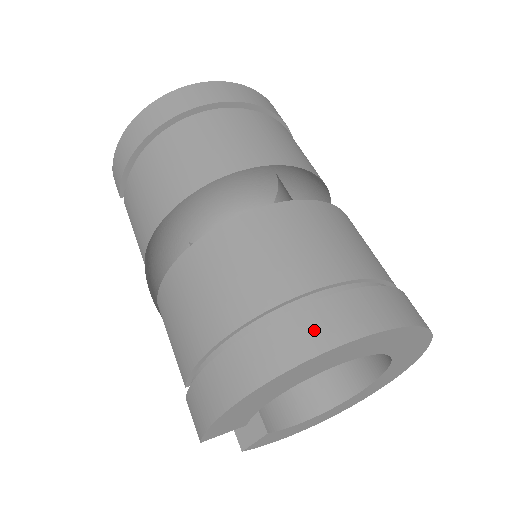
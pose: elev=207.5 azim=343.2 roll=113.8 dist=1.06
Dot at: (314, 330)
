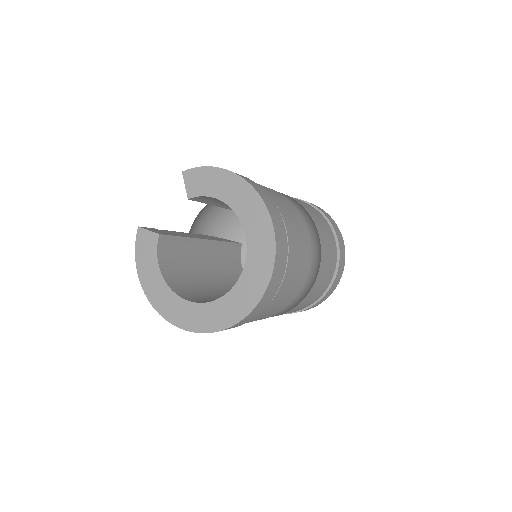
Dot at: (270, 204)
